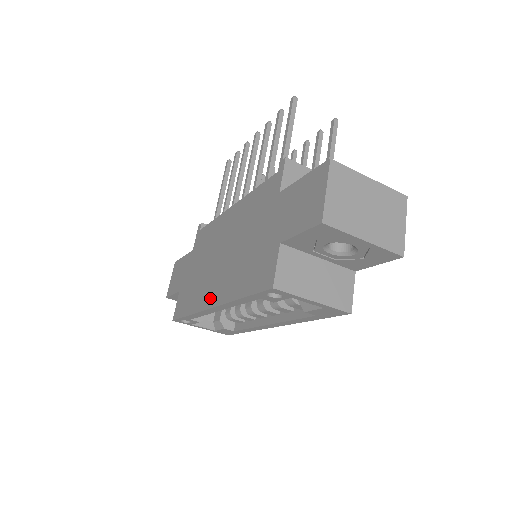
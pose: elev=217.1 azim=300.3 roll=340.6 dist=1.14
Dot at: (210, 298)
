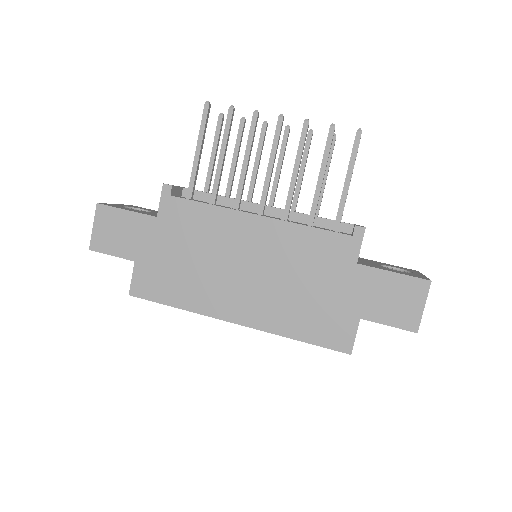
Dot at: (231, 312)
